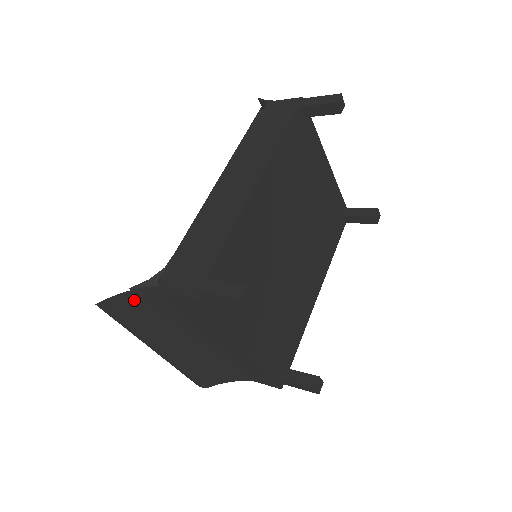
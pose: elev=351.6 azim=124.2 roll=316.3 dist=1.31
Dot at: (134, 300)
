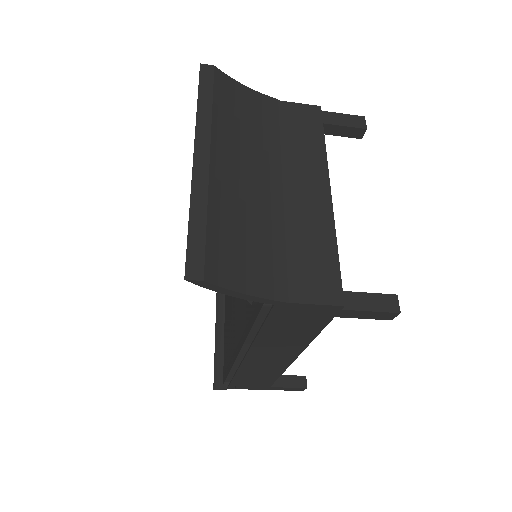
Dot at: (243, 89)
